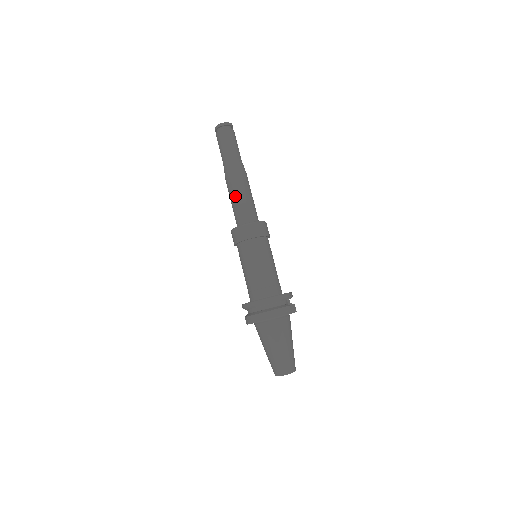
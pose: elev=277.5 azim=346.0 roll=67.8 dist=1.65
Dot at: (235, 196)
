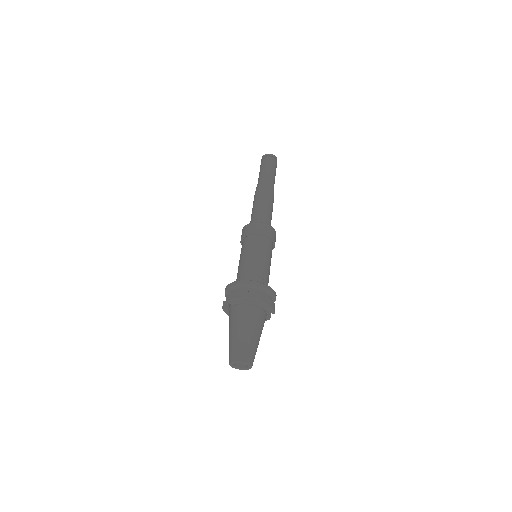
Dot at: (264, 203)
